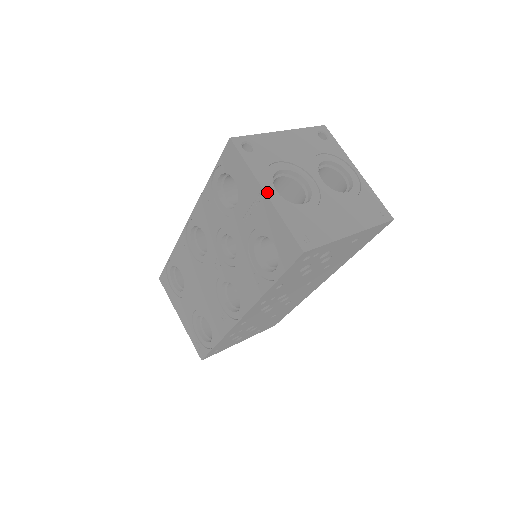
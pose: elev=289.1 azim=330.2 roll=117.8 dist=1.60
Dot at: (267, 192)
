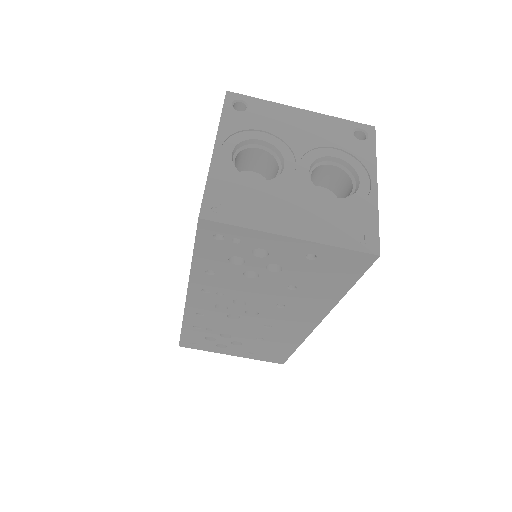
Dot at: (217, 149)
